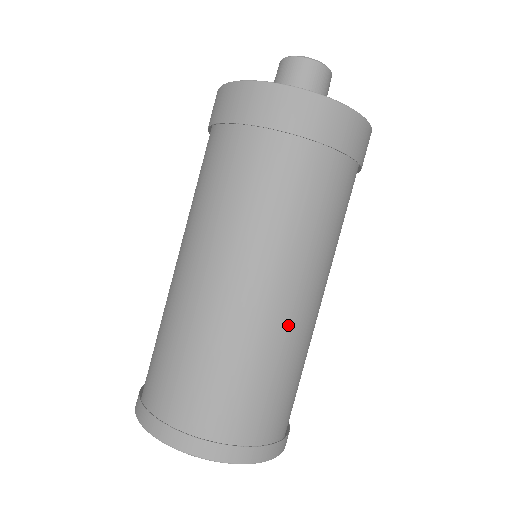
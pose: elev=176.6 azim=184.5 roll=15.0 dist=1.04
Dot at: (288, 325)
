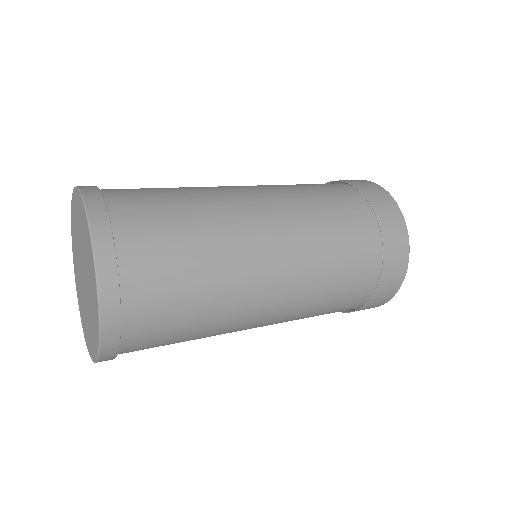
Dot at: (245, 247)
